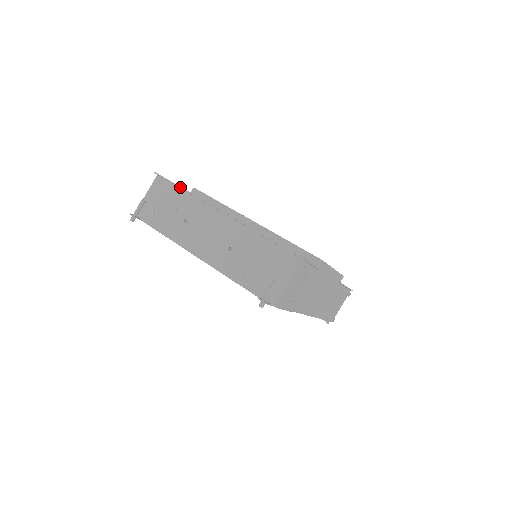
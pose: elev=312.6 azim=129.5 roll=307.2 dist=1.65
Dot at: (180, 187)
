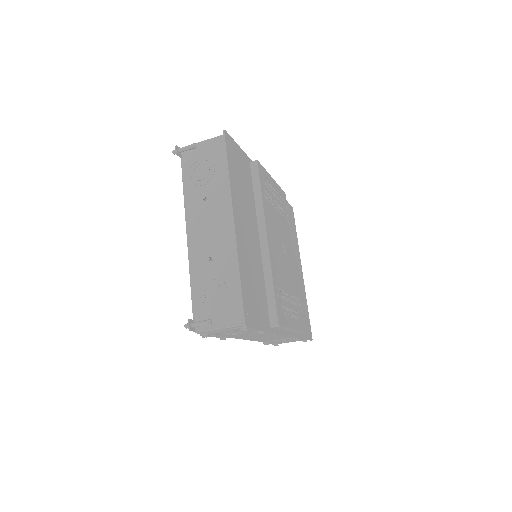
Dot at: (227, 166)
